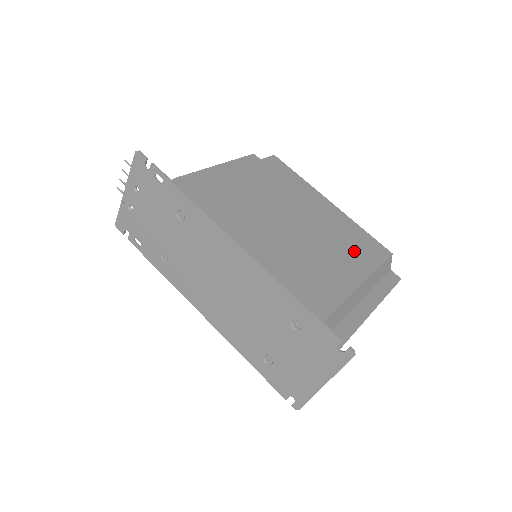
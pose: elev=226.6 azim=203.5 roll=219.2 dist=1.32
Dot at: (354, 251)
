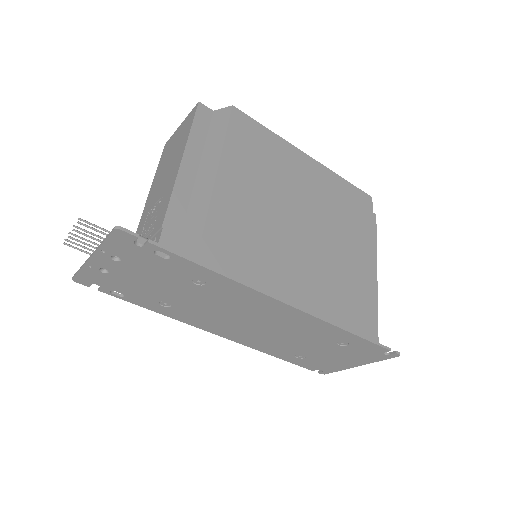
Dot at: (352, 222)
